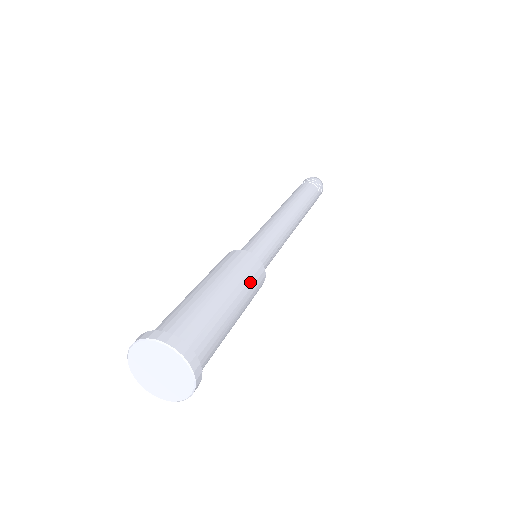
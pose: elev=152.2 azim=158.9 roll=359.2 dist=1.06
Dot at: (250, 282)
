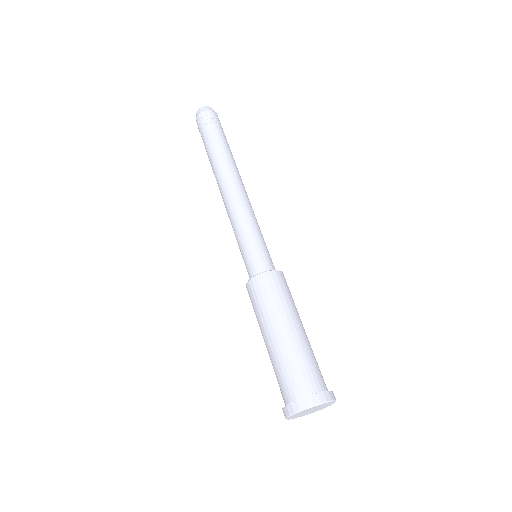
Dot at: occluded
